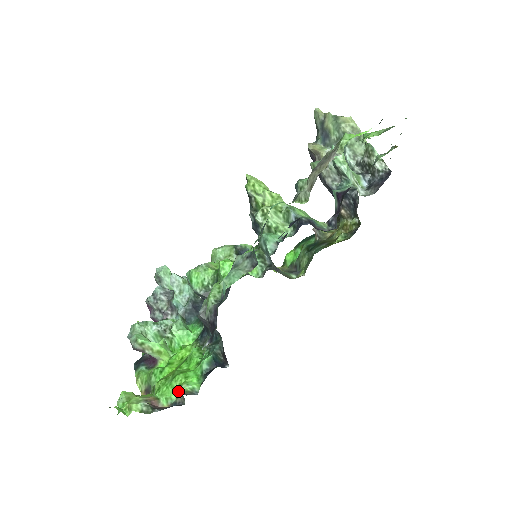
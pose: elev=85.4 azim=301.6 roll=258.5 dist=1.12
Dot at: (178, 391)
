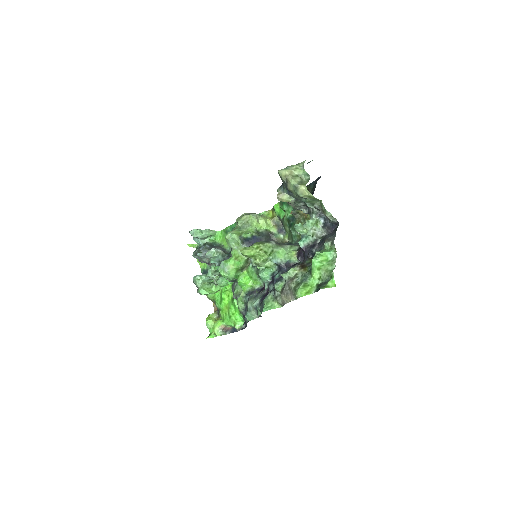
Dot at: (235, 326)
